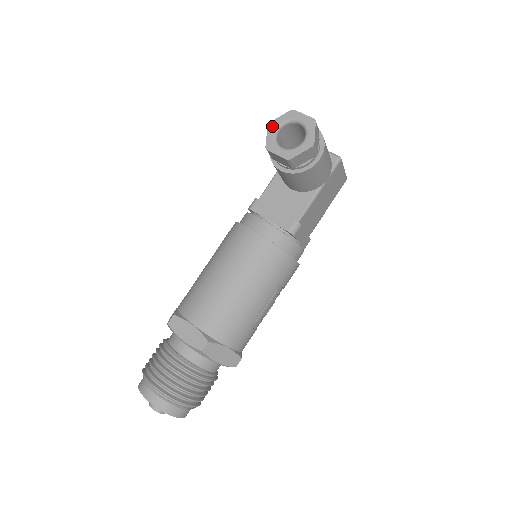
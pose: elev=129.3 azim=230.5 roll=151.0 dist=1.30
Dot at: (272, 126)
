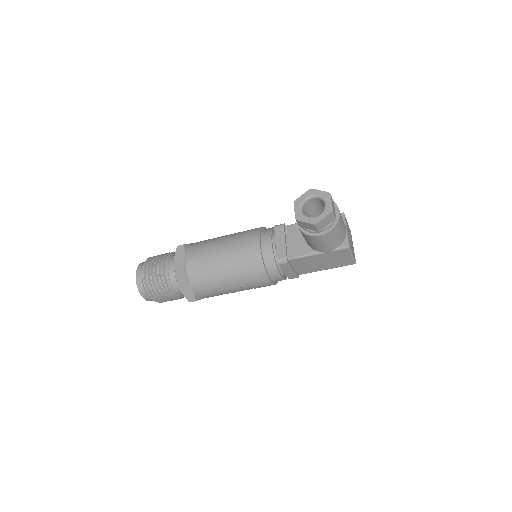
Dot at: (311, 192)
